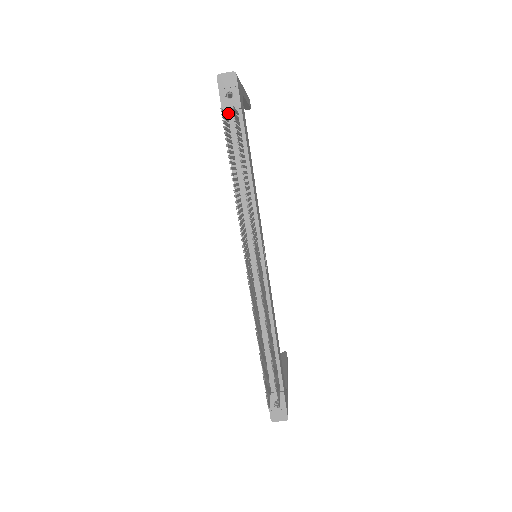
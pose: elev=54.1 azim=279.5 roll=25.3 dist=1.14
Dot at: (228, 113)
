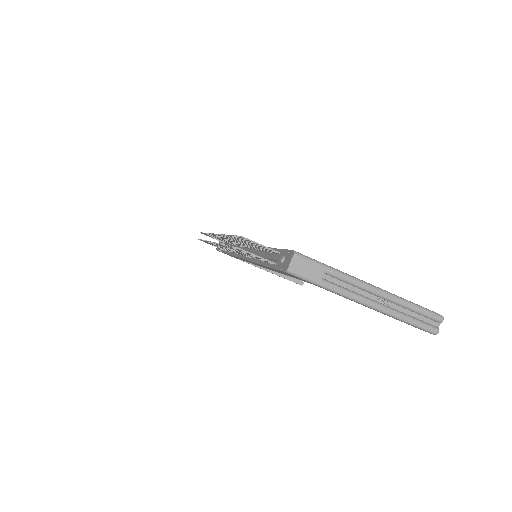
Dot at: occluded
